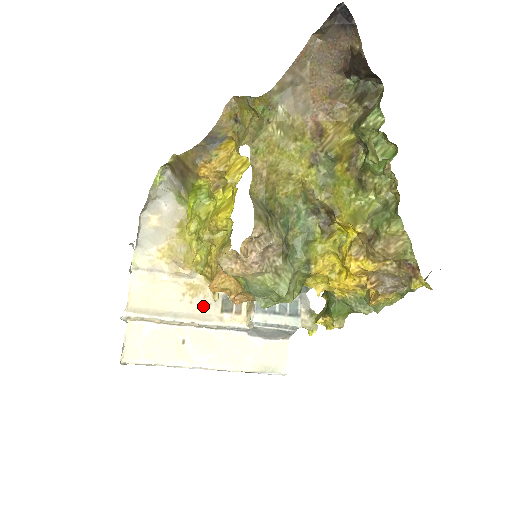
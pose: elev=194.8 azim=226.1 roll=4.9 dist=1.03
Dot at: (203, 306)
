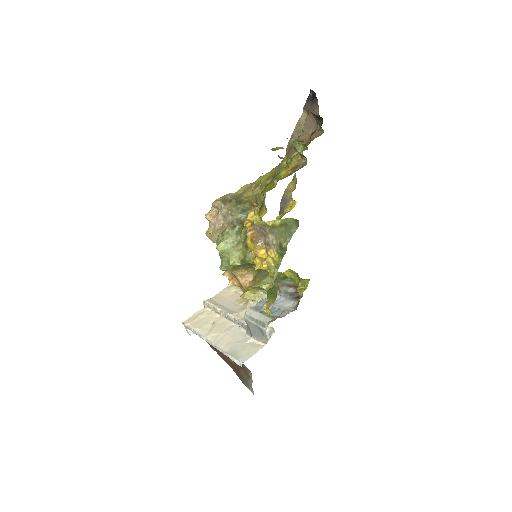
Dot at: (239, 308)
